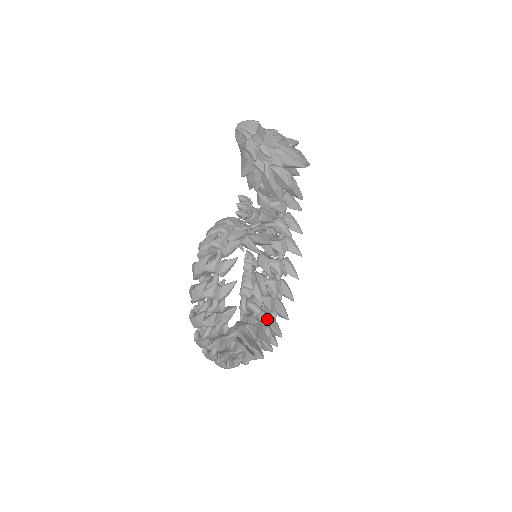
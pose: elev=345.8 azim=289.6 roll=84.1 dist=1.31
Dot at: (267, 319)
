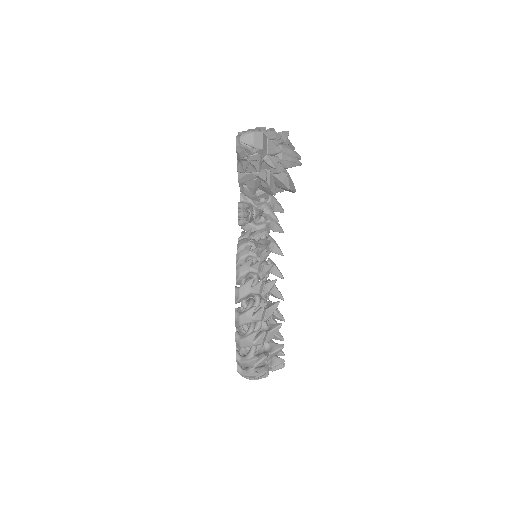
Dot at: occluded
